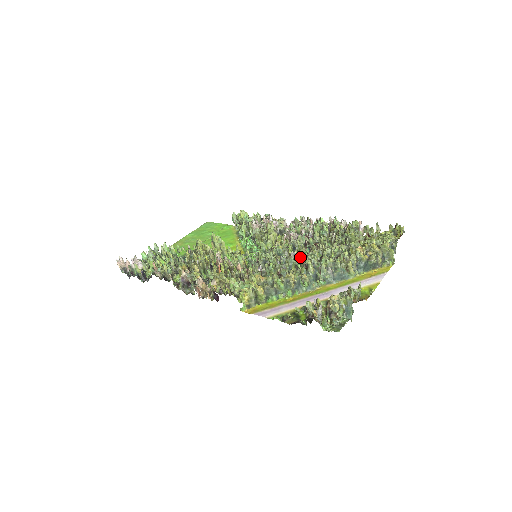
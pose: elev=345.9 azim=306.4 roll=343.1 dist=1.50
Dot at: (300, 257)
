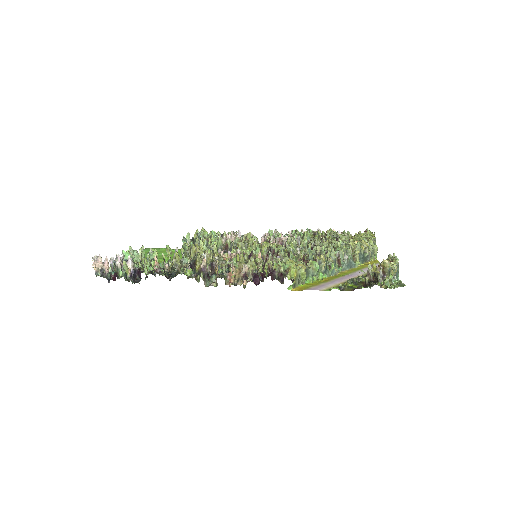
Dot at: occluded
